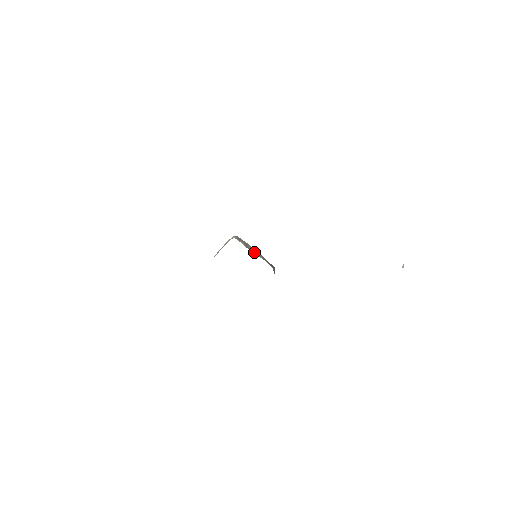
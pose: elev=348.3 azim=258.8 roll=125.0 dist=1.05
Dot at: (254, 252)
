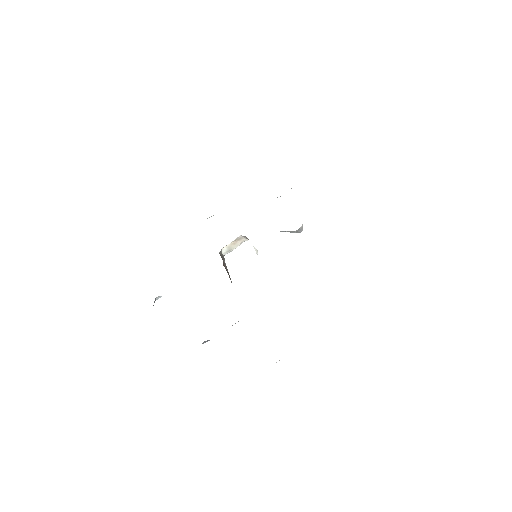
Dot at: occluded
